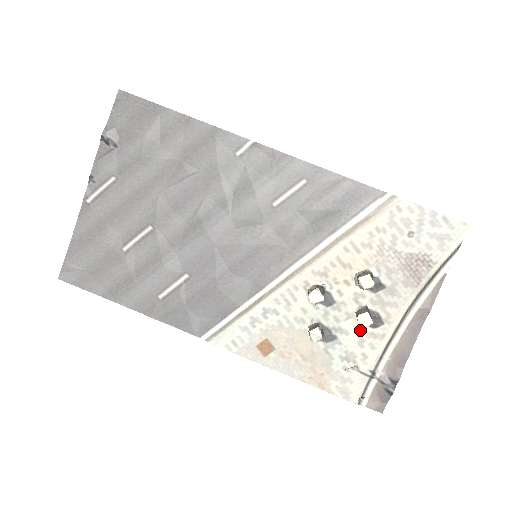
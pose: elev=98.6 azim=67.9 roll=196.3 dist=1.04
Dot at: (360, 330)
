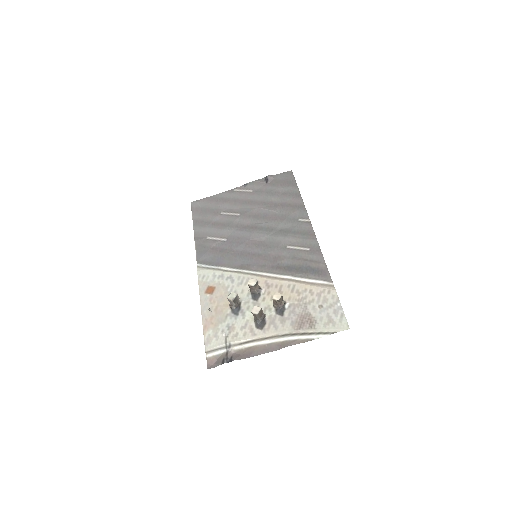
Dot at: (250, 322)
